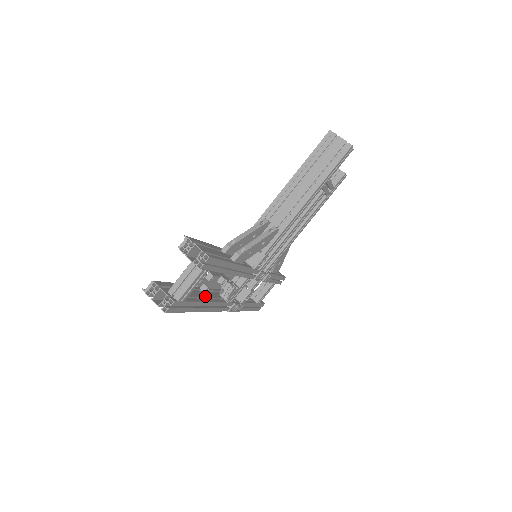
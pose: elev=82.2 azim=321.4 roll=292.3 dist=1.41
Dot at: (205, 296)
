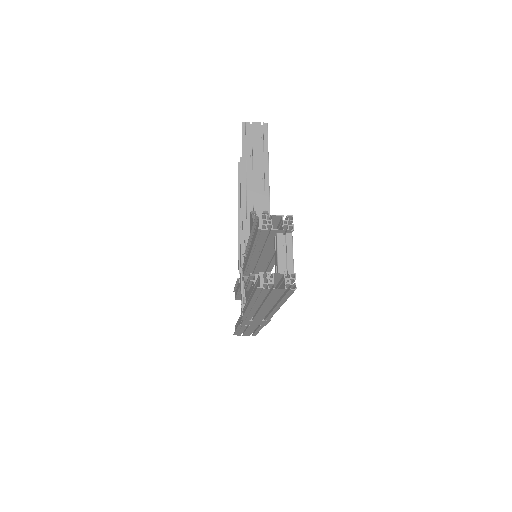
Dot at: occluded
